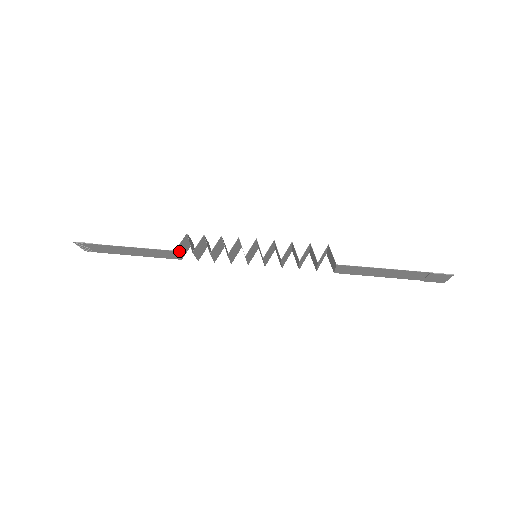
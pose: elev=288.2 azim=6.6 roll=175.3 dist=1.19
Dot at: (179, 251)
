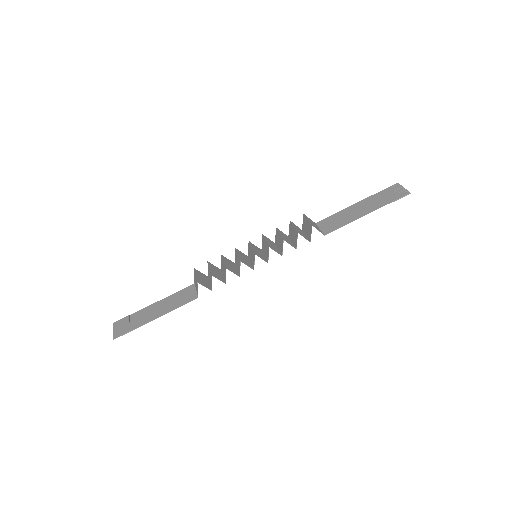
Dot at: (196, 290)
